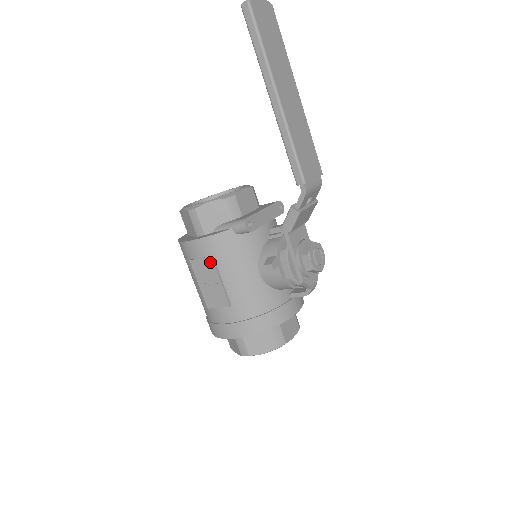
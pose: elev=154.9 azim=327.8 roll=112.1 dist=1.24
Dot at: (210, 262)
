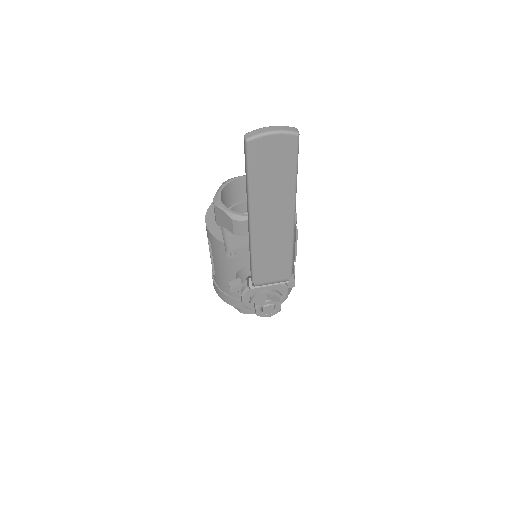
Dot at: (209, 244)
